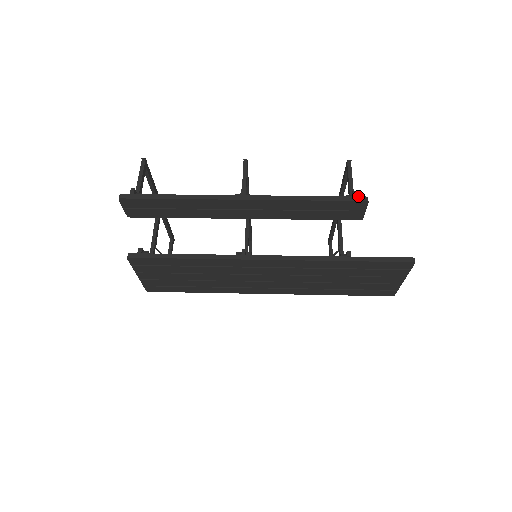
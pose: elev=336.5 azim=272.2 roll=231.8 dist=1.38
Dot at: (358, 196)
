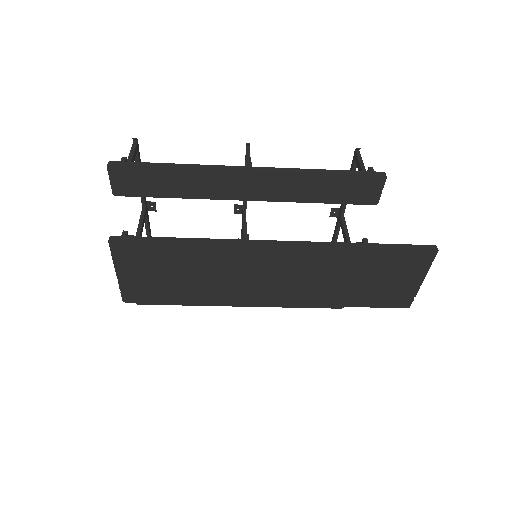
Dot at: (375, 171)
